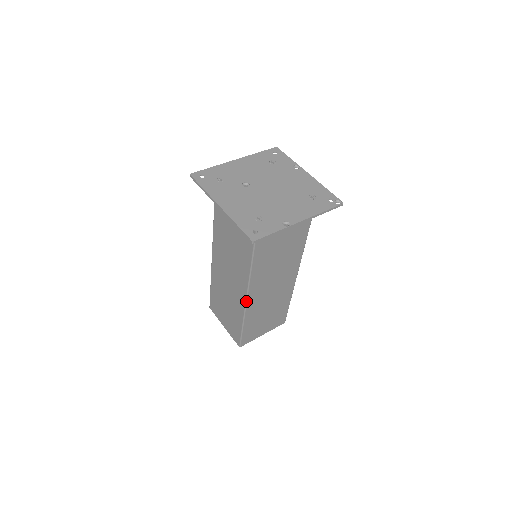
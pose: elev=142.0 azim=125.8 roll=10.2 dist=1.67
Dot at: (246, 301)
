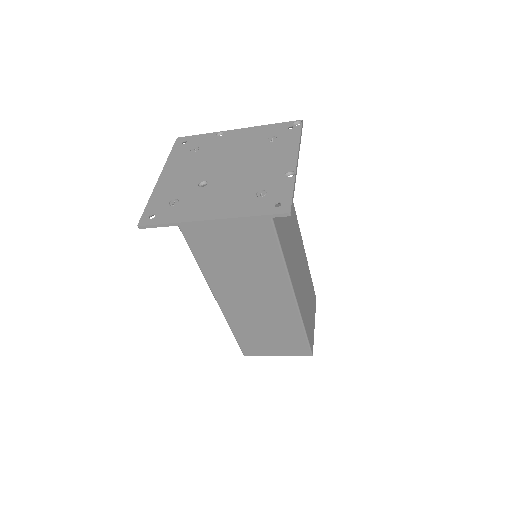
Dot at: (296, 300)
